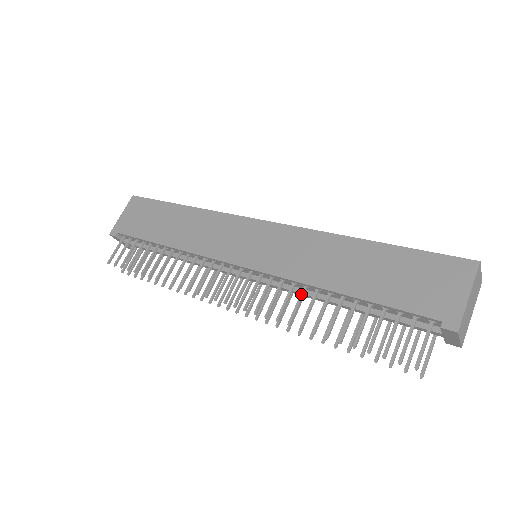
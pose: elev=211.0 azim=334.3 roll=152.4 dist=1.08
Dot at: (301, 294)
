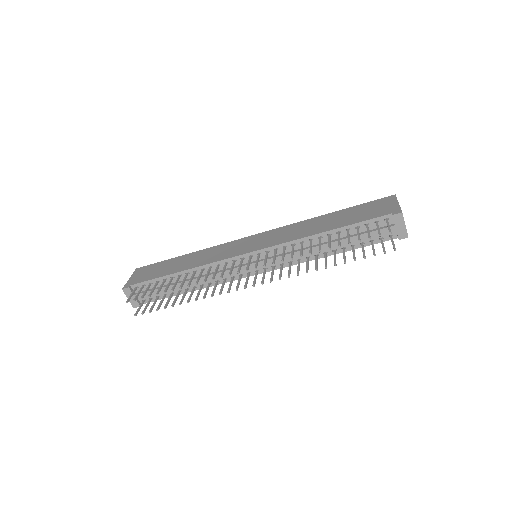
Dot at: (301, 244)
